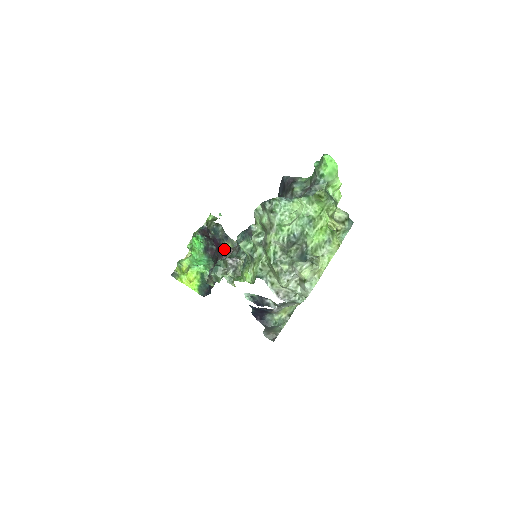
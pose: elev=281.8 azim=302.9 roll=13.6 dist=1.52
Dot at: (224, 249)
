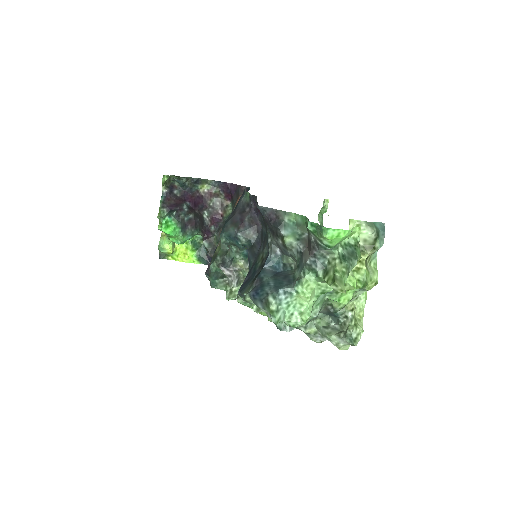
Dot at: (201, 196)
